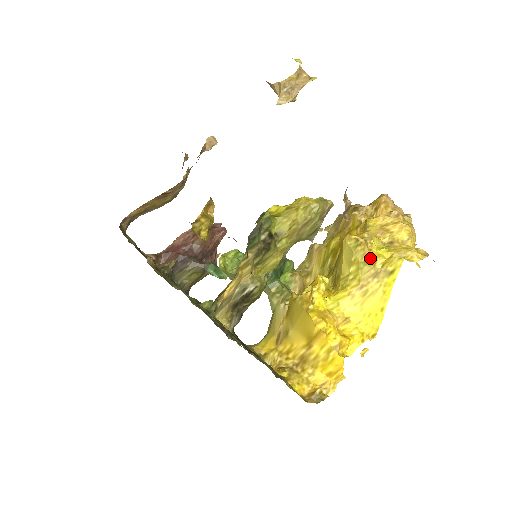
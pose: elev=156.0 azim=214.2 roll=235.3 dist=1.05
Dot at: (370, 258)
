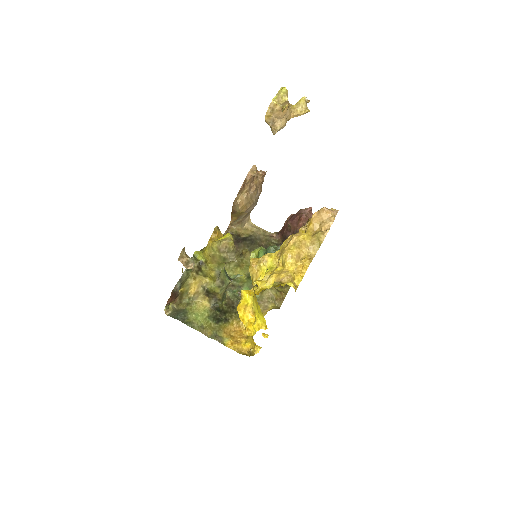
Dot at: (254, 277)
